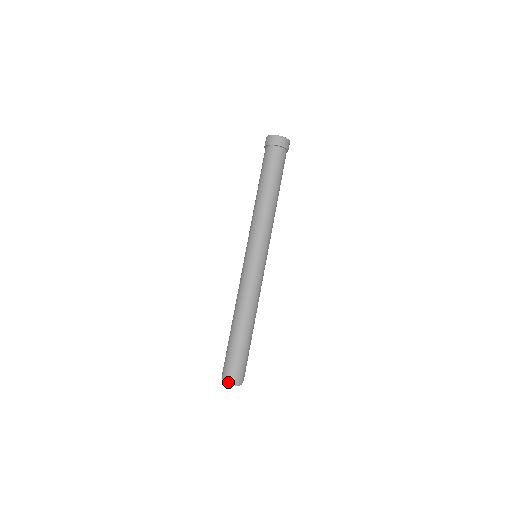
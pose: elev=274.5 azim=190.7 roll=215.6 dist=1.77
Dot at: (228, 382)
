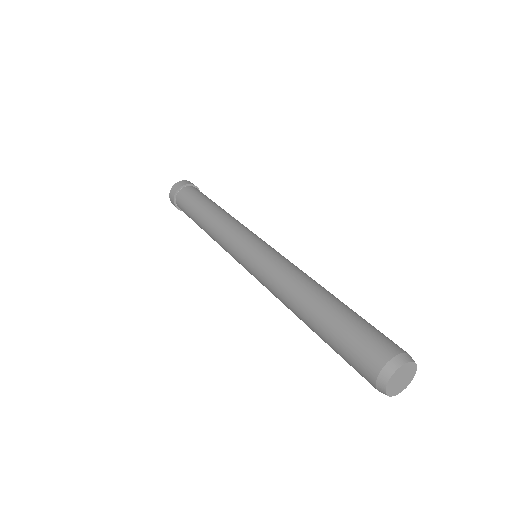
Dot at: (392, 368)
